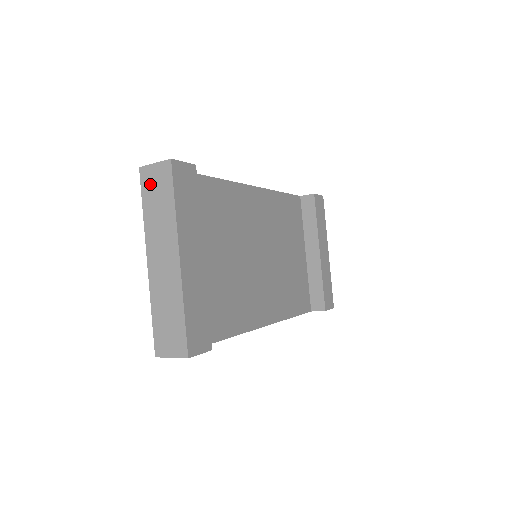
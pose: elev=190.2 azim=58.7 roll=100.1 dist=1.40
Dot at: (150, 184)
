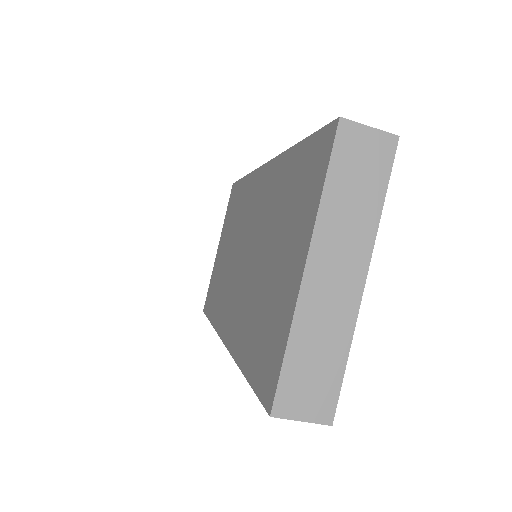
Dot at: (352, 153)
